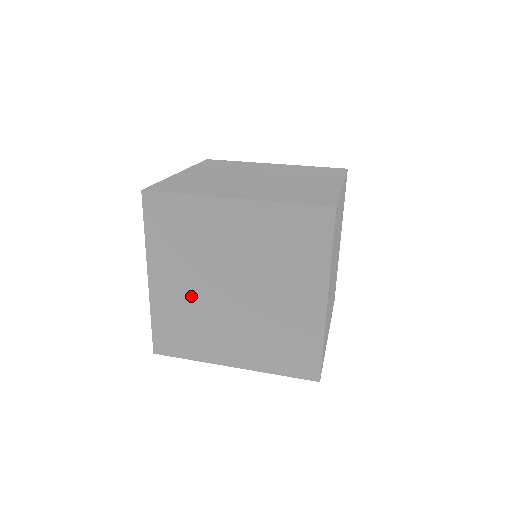
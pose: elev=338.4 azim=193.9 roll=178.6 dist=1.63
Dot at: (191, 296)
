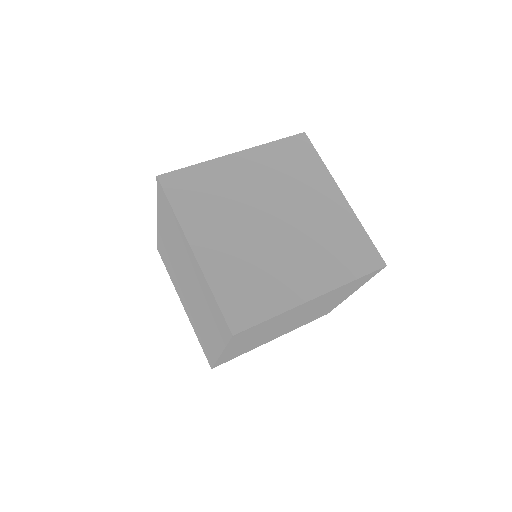
Dot at: occluded
